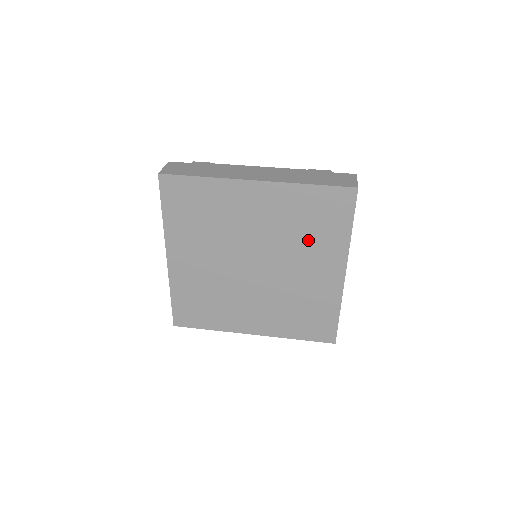
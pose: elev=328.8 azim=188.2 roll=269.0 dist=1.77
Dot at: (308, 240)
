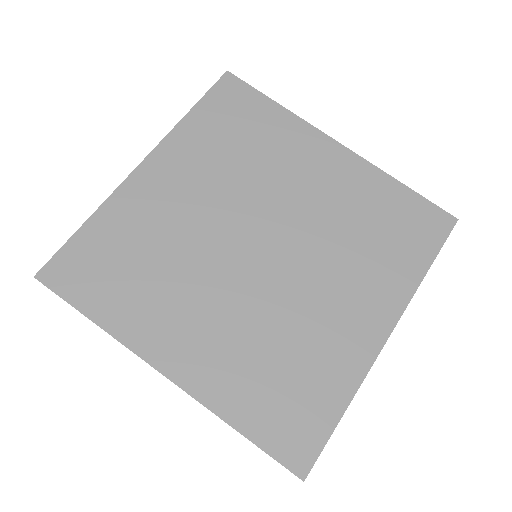
Dot at: (262, 155)
